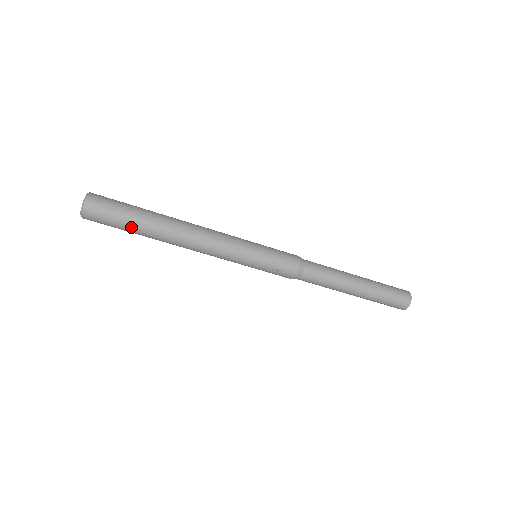
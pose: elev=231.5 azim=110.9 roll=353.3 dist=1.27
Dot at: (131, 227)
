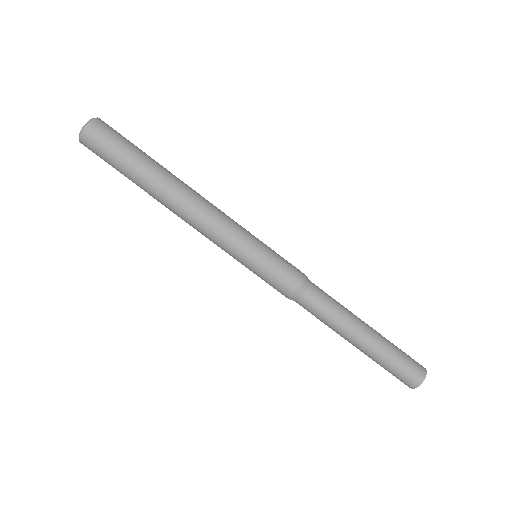
Dot at: (140, 153)
